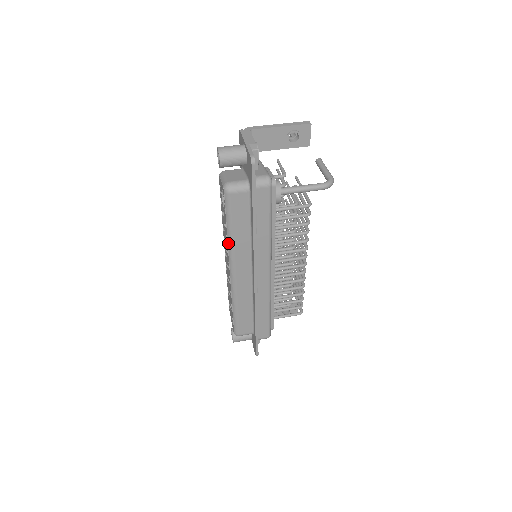
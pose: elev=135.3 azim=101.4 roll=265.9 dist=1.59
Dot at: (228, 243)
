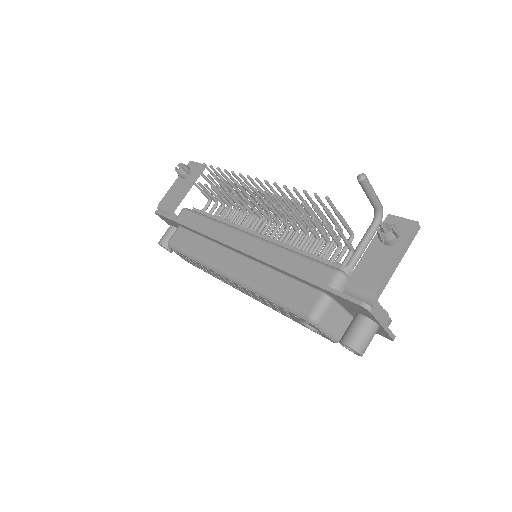
Dot at: occluded
